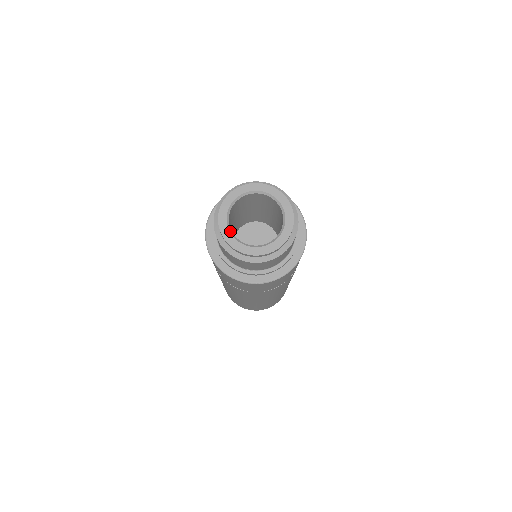
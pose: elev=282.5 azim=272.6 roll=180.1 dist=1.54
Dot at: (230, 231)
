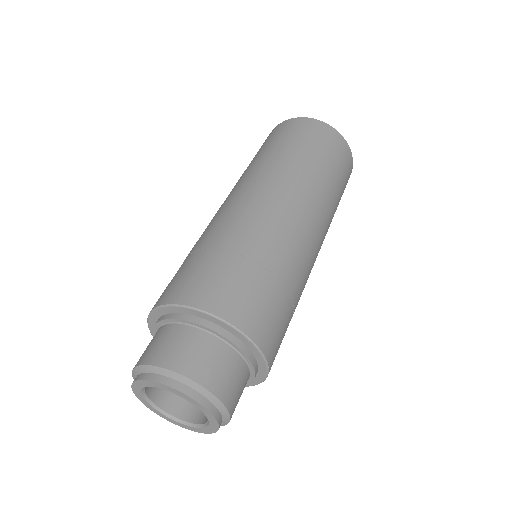
Dot at: (143, 395)
